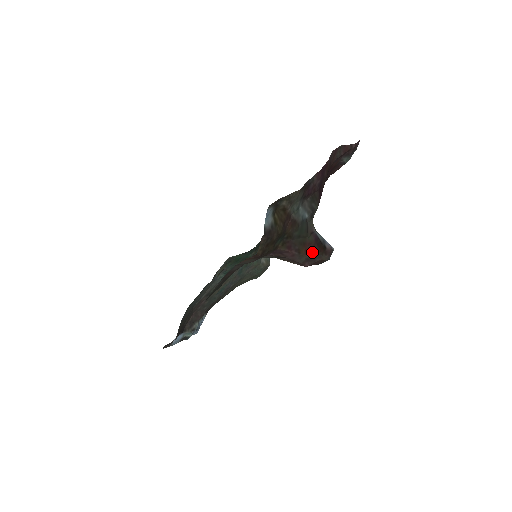
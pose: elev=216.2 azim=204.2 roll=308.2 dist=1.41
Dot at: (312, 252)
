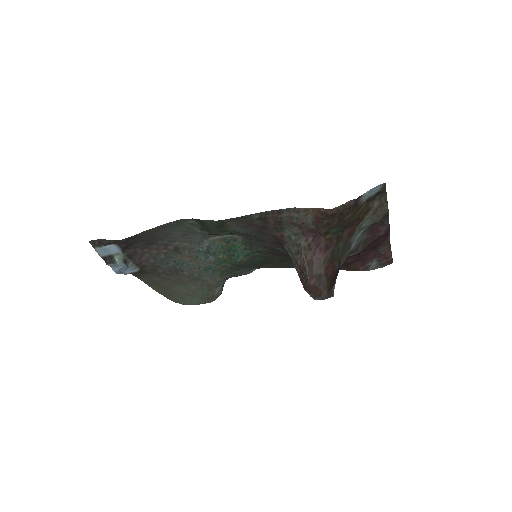
Dot at: (328, 275)
